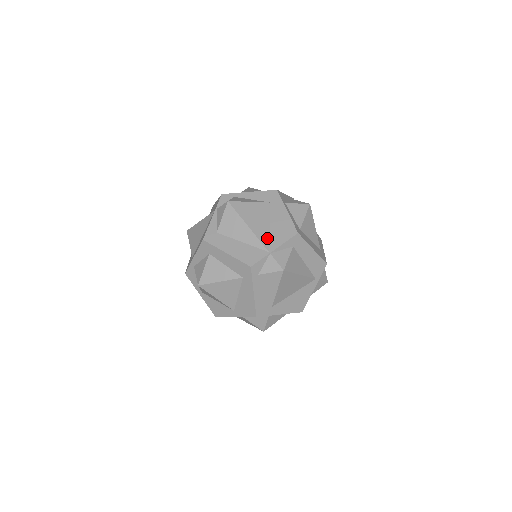
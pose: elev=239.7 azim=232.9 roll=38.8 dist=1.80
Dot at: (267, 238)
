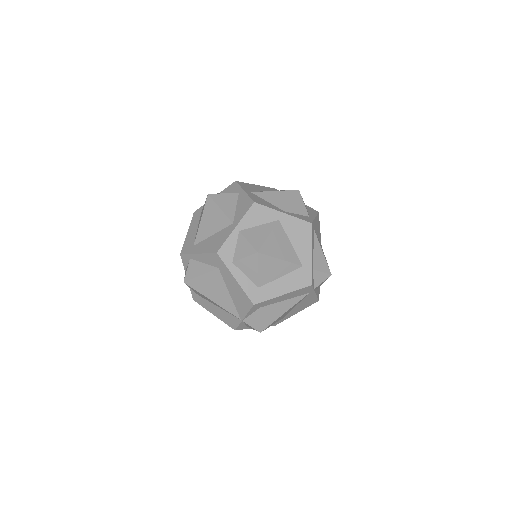
Dot at: (233, 307)
